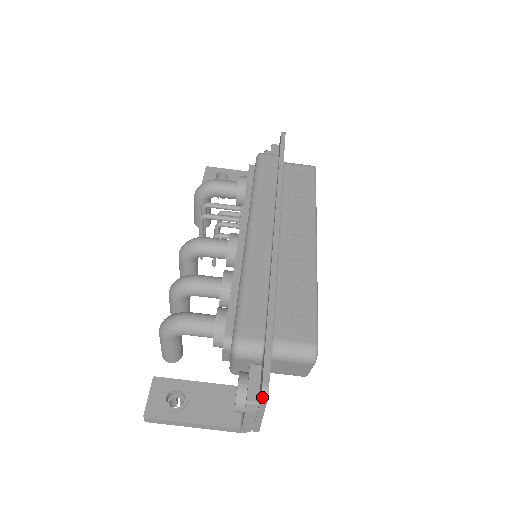
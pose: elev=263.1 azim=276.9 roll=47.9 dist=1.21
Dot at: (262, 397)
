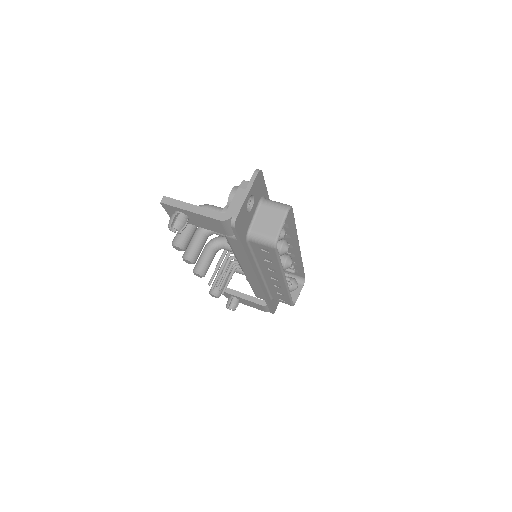
Dot at: (256, 170)
